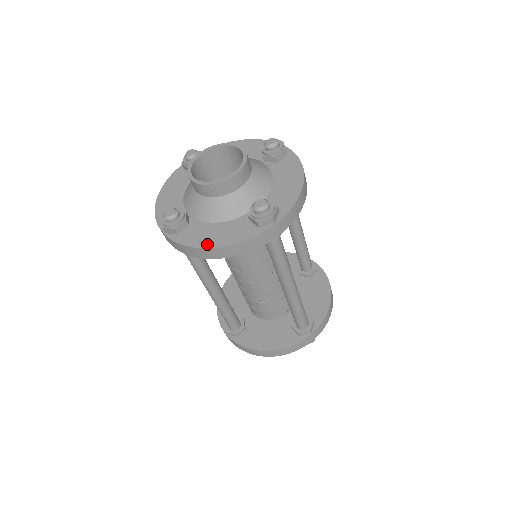
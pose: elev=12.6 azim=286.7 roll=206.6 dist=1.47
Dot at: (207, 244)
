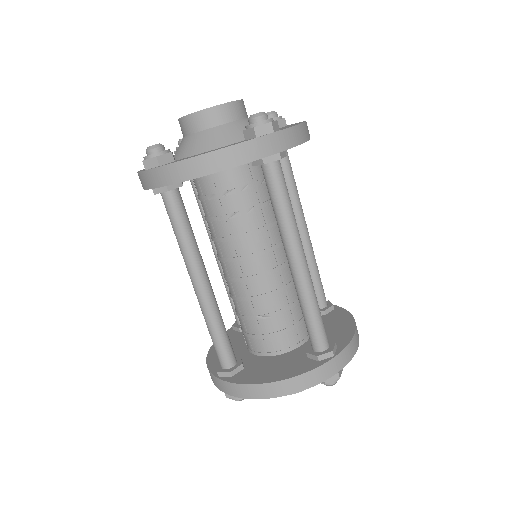
Dot at: (194, 156)
